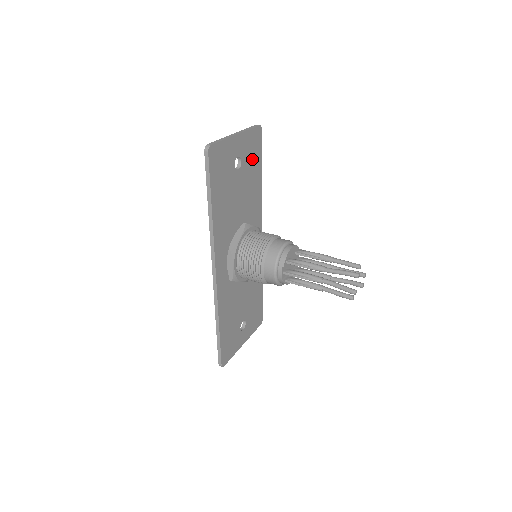
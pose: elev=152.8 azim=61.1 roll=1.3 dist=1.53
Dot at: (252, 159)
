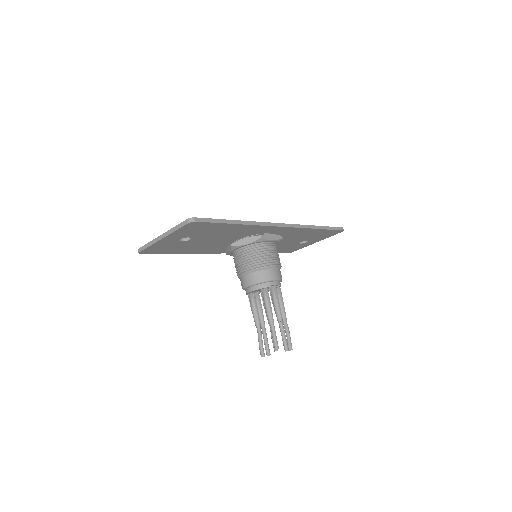
Dot at: (204, 230)
